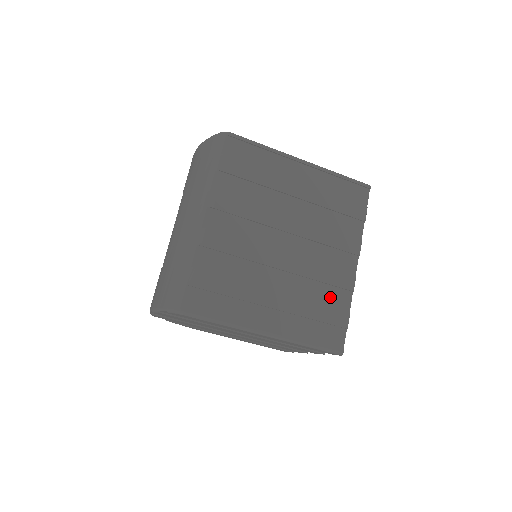
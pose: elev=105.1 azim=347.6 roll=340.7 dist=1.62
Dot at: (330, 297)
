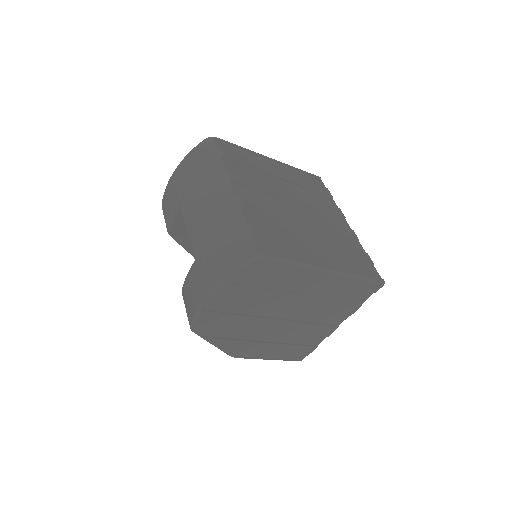
Dot at: (349, 244)
